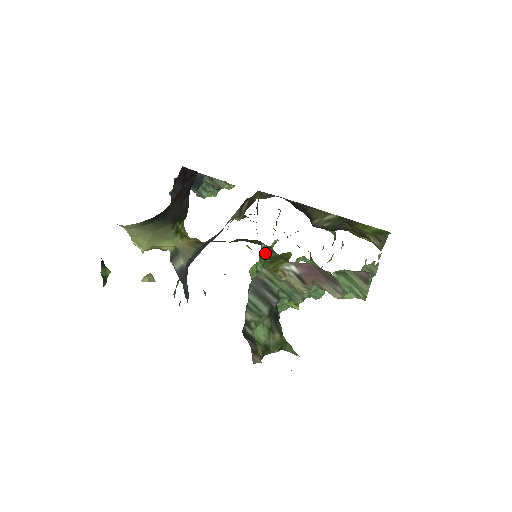
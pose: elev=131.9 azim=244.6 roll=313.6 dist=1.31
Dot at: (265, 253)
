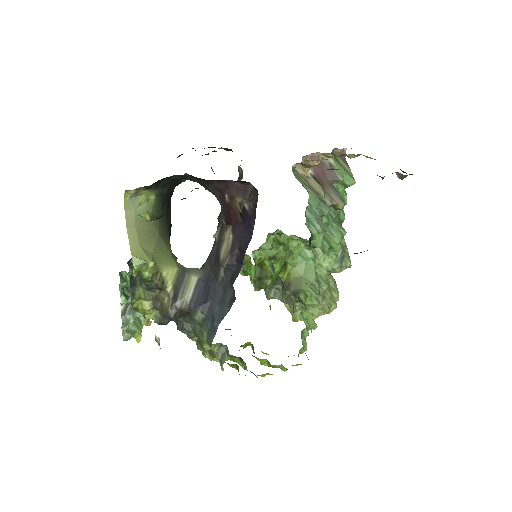
Dot at: occluded
